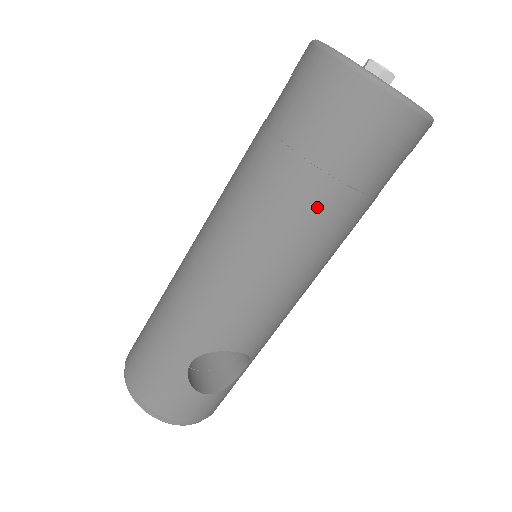
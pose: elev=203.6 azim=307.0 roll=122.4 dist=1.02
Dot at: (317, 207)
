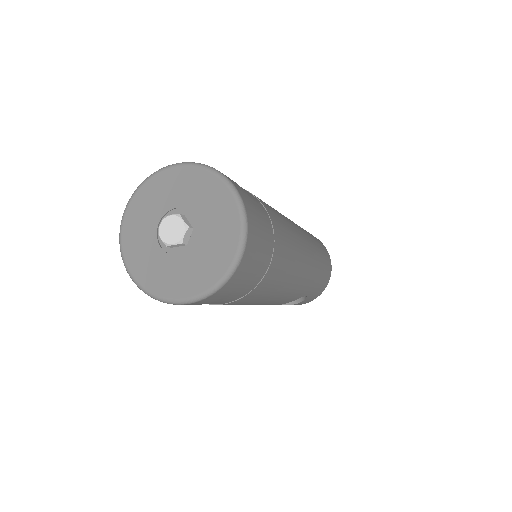
Dot at: occluded
